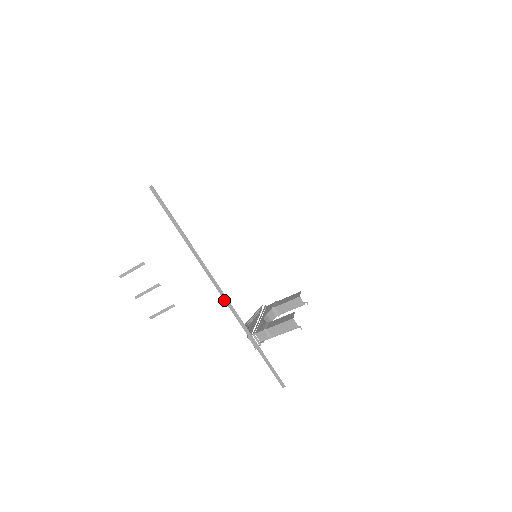
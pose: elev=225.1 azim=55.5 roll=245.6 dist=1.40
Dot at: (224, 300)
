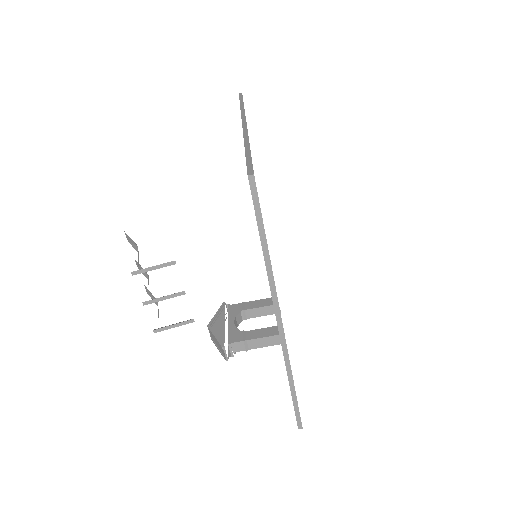
Dot at: (279, 332)
